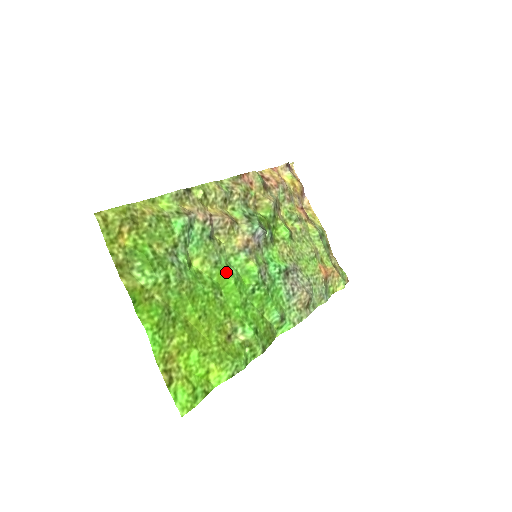
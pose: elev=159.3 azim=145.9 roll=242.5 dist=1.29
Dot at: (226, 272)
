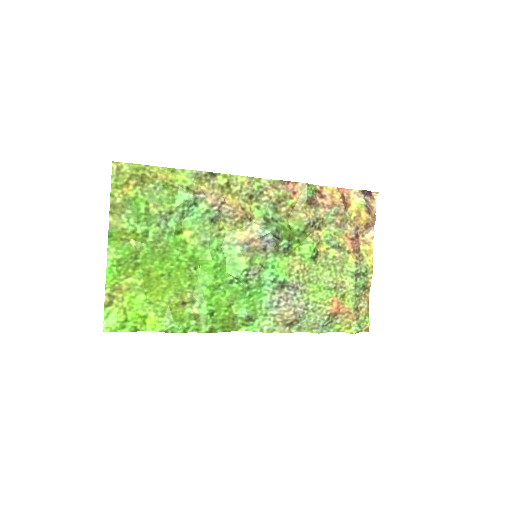
Dot at: (210, 254)
